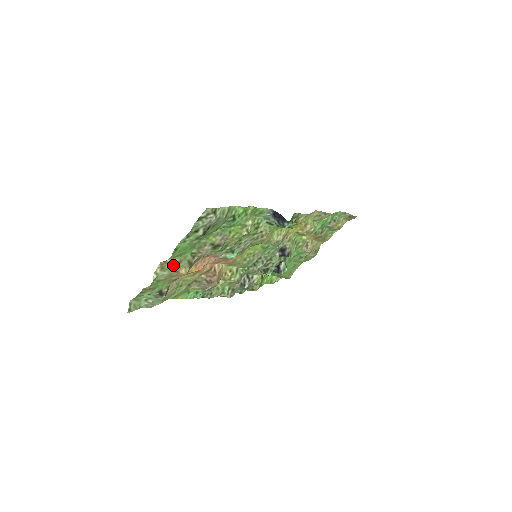
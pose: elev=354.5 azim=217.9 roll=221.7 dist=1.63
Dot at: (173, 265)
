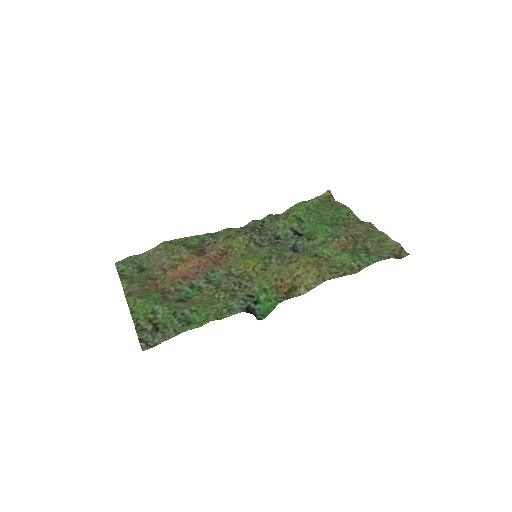
Dot at: (141, 293)
